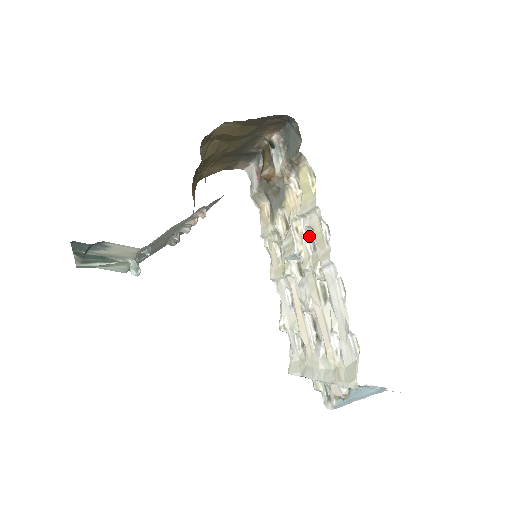
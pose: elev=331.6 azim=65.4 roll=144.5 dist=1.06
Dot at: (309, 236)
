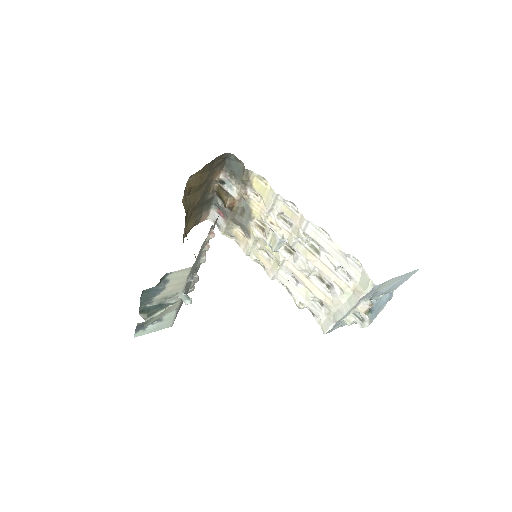
Dot at: (282, 221)
